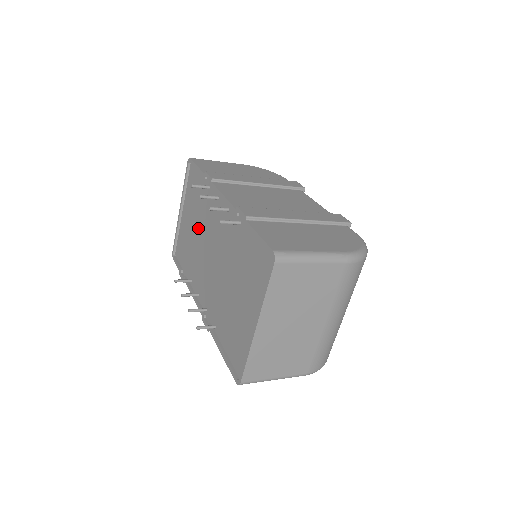
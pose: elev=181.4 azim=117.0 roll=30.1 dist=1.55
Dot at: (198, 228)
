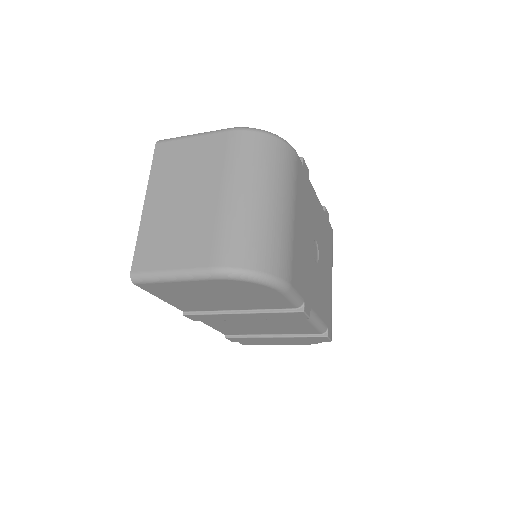
Dot at: occluded
